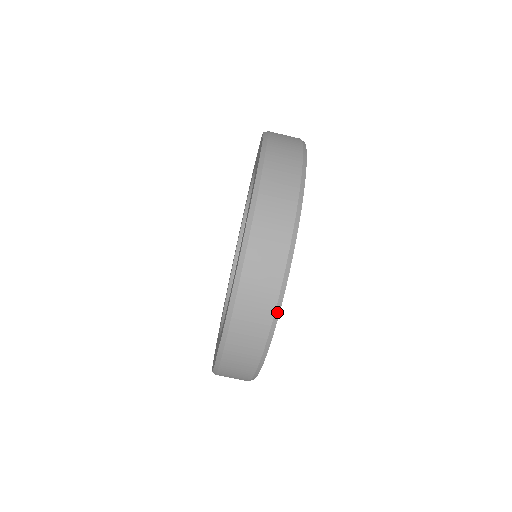
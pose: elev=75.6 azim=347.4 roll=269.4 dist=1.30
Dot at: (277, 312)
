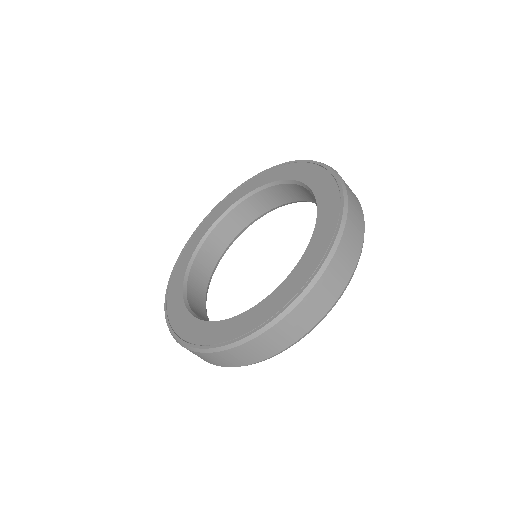
Dot at: occluded
